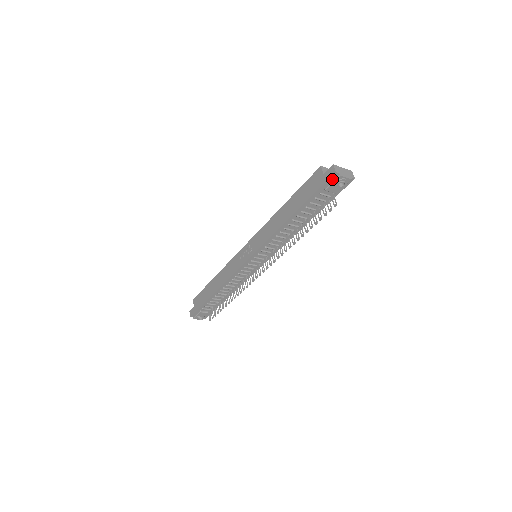
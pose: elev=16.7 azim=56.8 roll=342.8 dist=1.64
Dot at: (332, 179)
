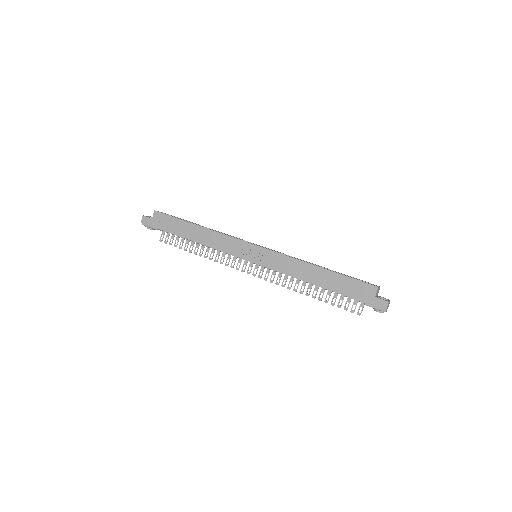
Dot at: (377, 307)
